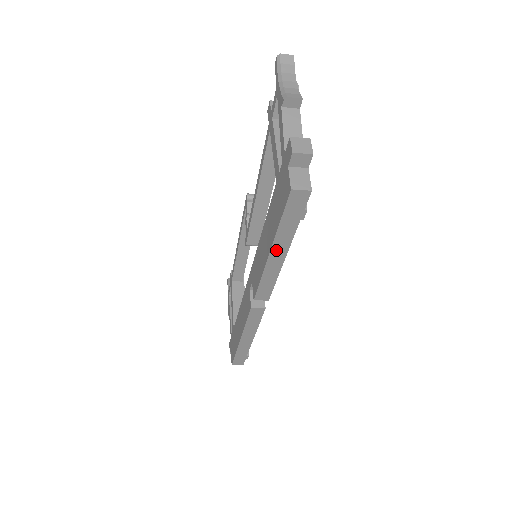
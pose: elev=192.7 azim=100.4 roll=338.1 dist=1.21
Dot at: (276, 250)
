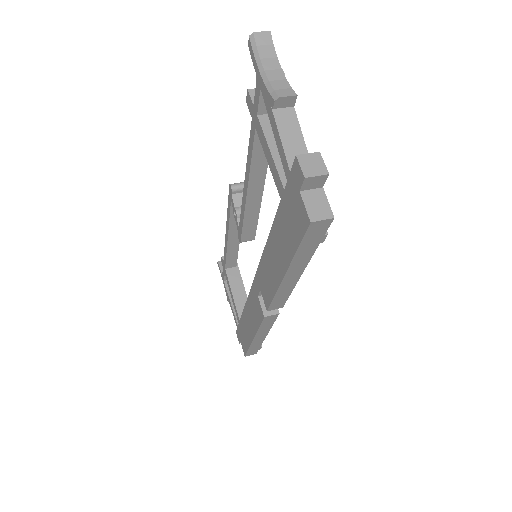
Dot at: (292, 271)
